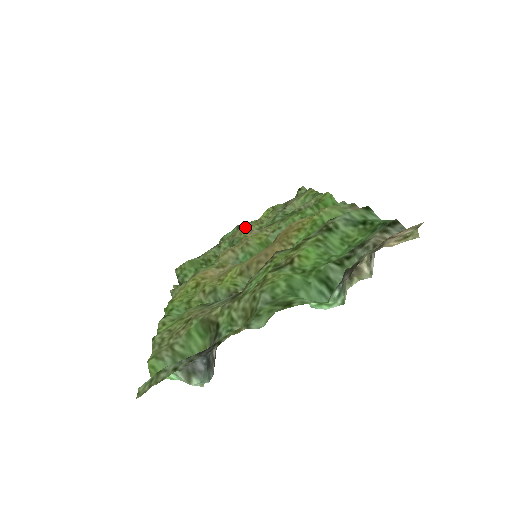
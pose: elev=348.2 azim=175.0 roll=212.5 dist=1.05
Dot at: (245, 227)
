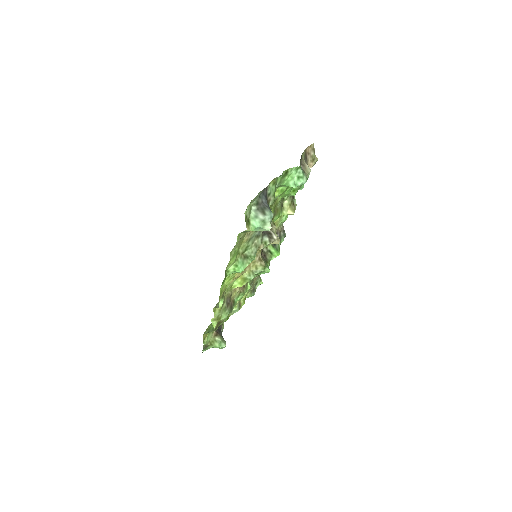
Dot at: occluded
